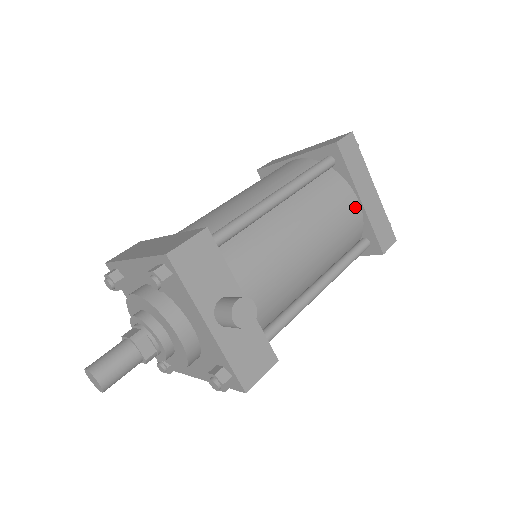
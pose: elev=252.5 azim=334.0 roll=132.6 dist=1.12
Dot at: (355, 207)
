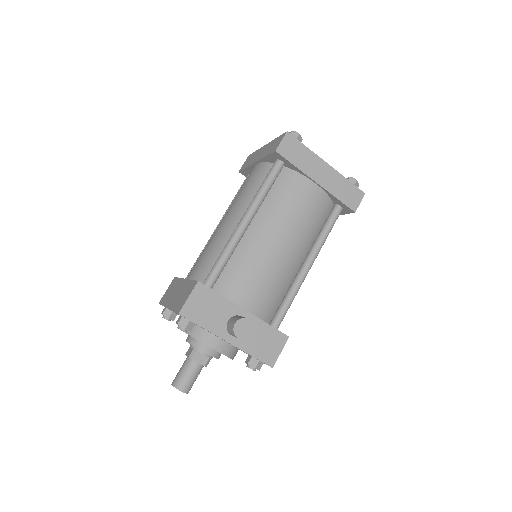
Dot at: (314, 190)
